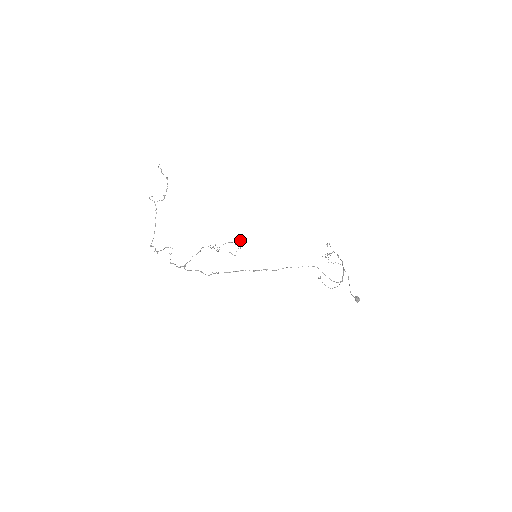
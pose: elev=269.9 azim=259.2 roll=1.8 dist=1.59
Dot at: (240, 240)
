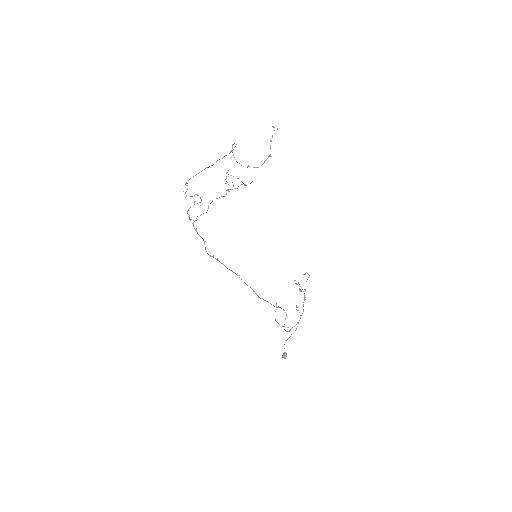
Dot at: occluded
